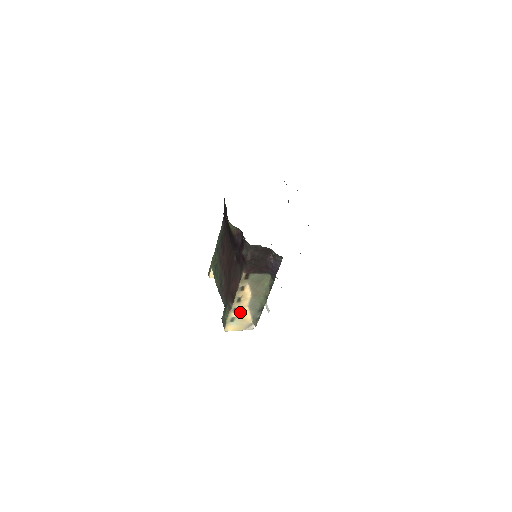
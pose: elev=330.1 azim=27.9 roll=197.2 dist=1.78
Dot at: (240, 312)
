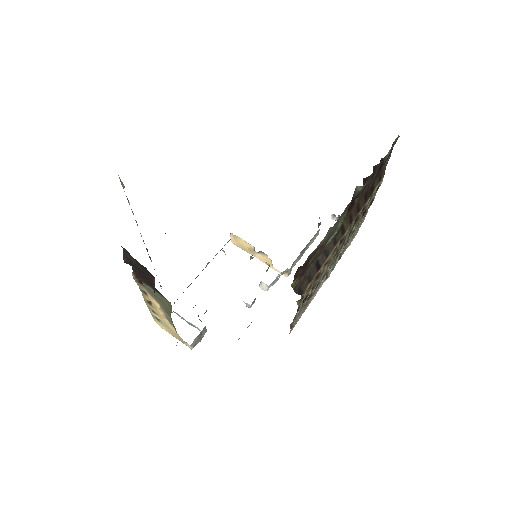
Dot at: (161, 317)
